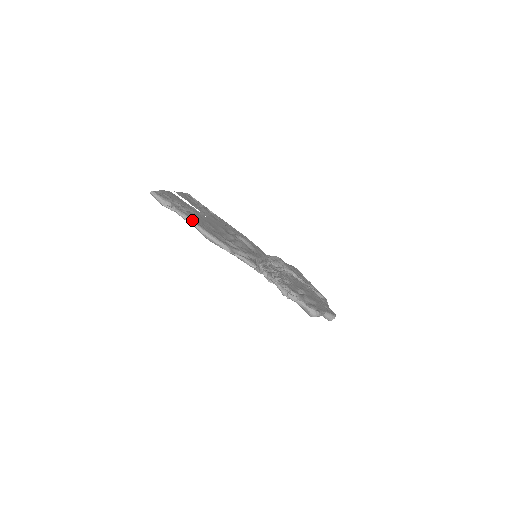
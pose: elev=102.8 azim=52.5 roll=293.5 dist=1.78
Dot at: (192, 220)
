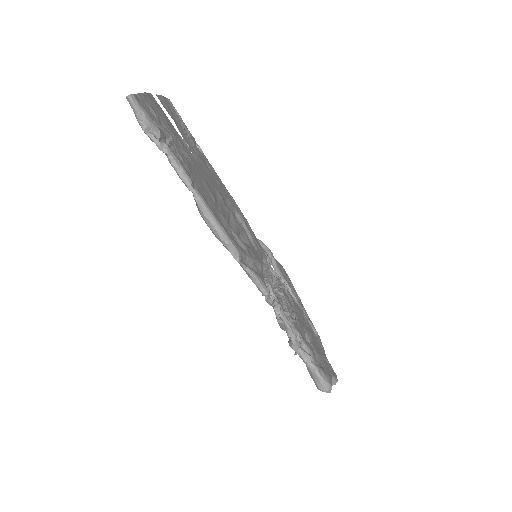
Dot at: (192, 182)
